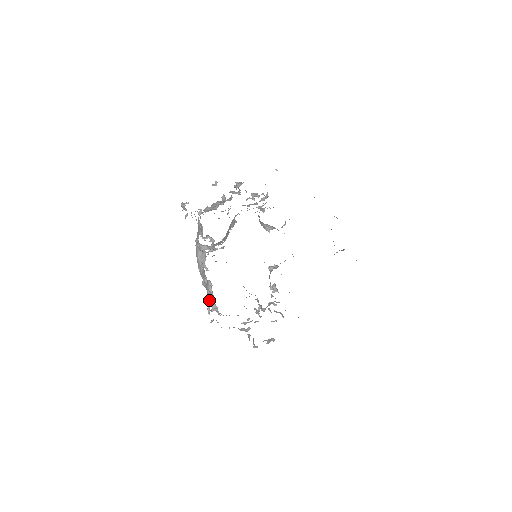
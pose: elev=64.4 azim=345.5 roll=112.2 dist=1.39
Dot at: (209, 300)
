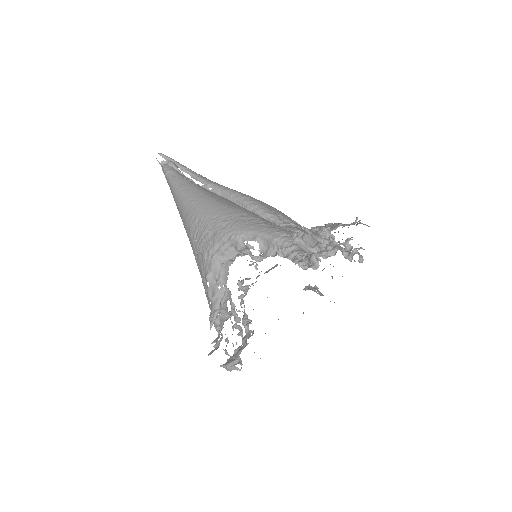
Dot at: (218, 313)
